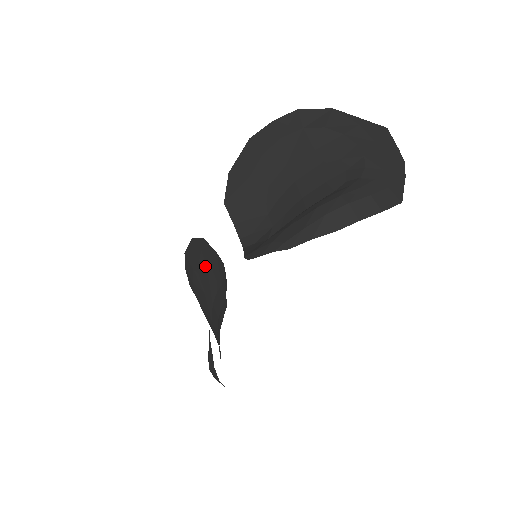
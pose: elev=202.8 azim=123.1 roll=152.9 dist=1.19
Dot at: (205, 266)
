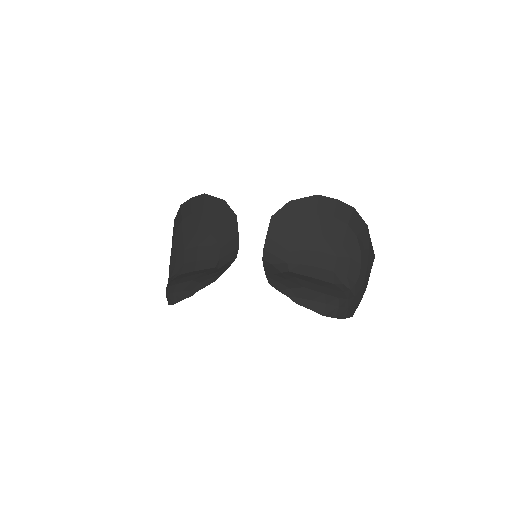
Dot at: (218, 226)
